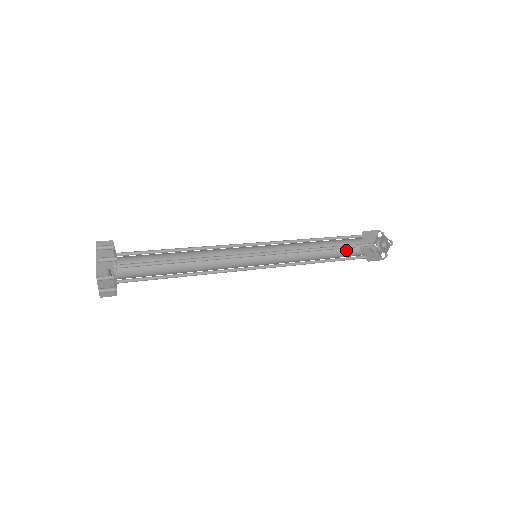
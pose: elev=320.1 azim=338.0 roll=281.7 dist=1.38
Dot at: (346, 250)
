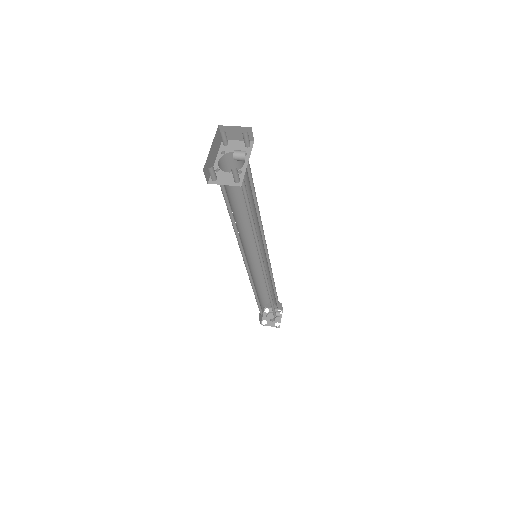
Dot at: occluded
